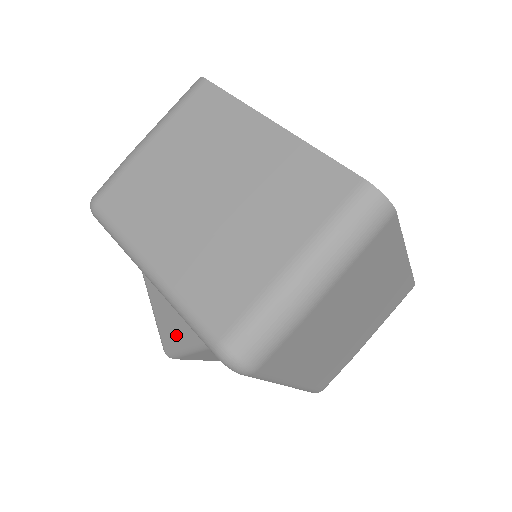
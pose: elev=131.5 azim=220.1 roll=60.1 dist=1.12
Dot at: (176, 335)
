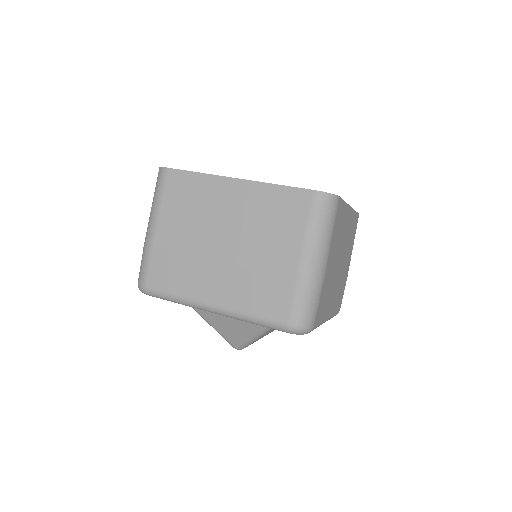
Dot at: occluded
